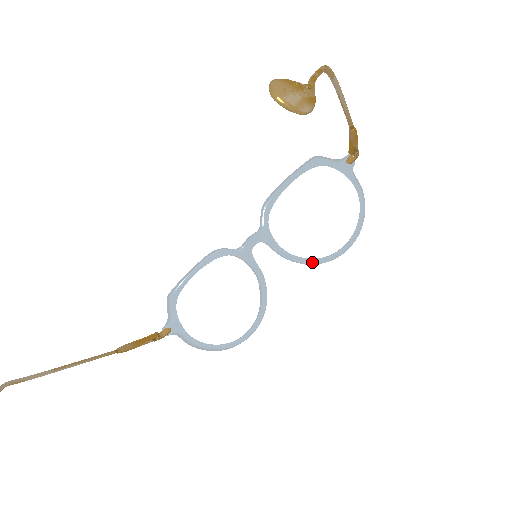
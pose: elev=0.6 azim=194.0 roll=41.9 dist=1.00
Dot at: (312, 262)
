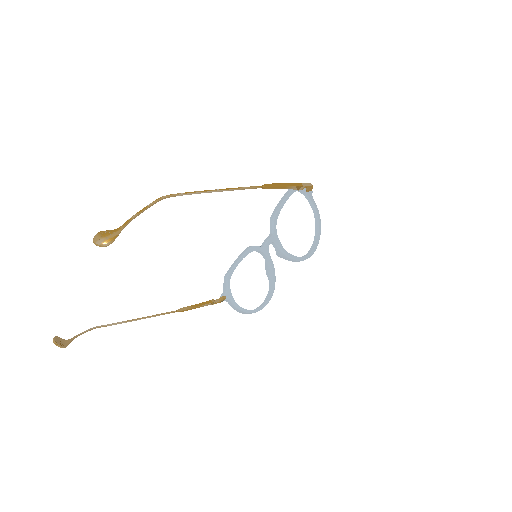
Dot at: (298, 259)
